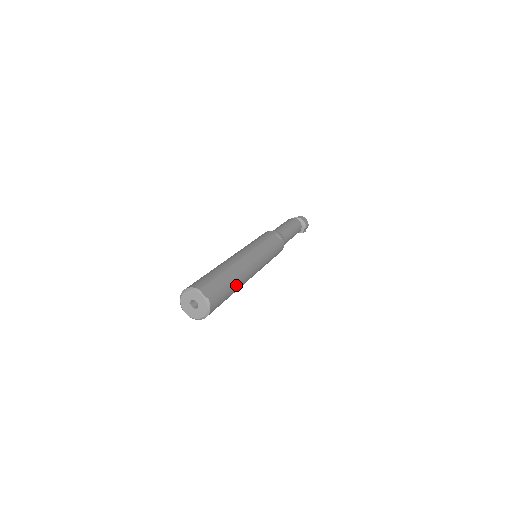
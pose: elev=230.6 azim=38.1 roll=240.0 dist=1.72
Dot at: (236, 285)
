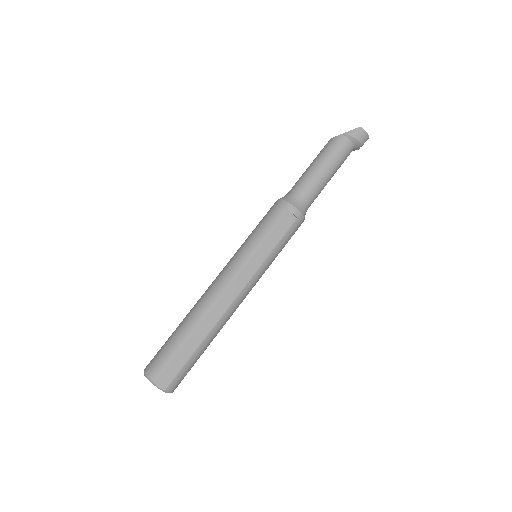
Dot at: (209, 341)
